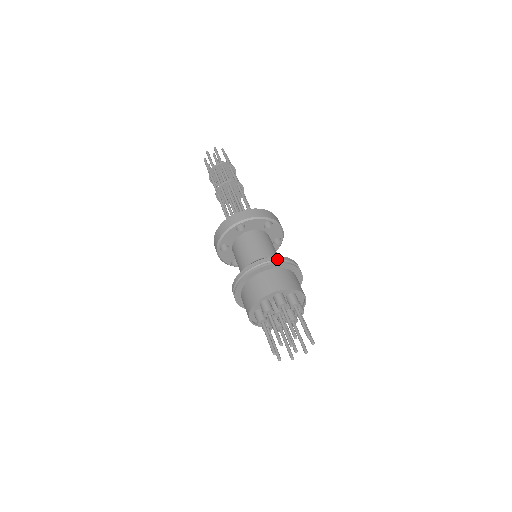
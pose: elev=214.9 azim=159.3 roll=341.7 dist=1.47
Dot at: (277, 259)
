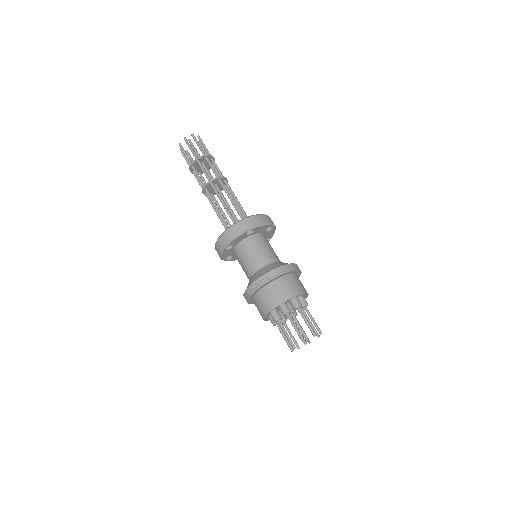
Dot at: (291, 266)
